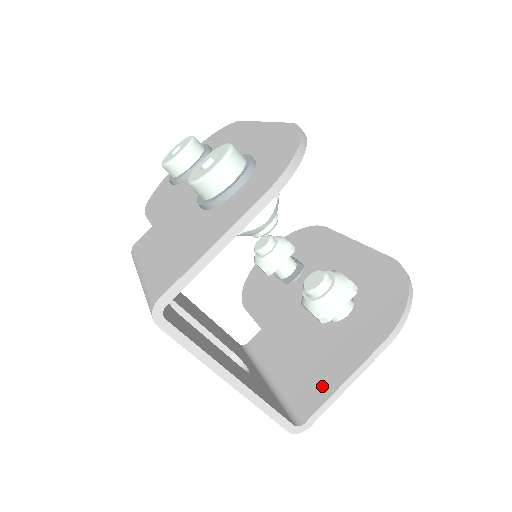
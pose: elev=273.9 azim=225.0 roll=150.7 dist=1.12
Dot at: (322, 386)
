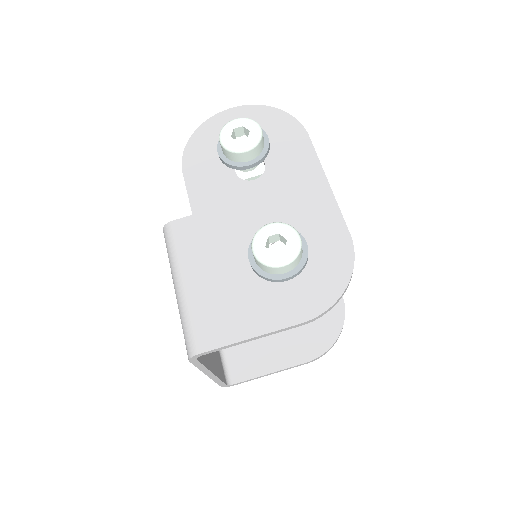
Dot at: (254, 366)
